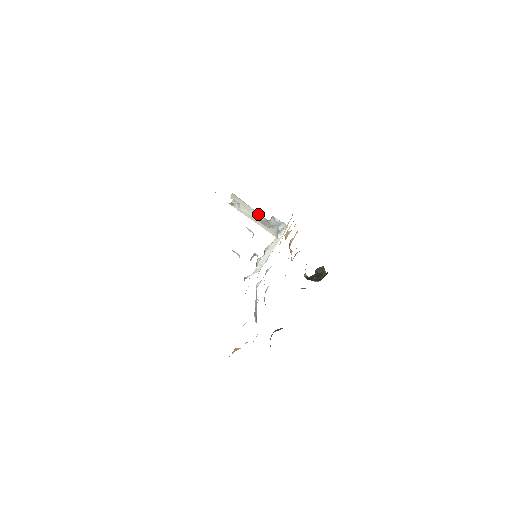
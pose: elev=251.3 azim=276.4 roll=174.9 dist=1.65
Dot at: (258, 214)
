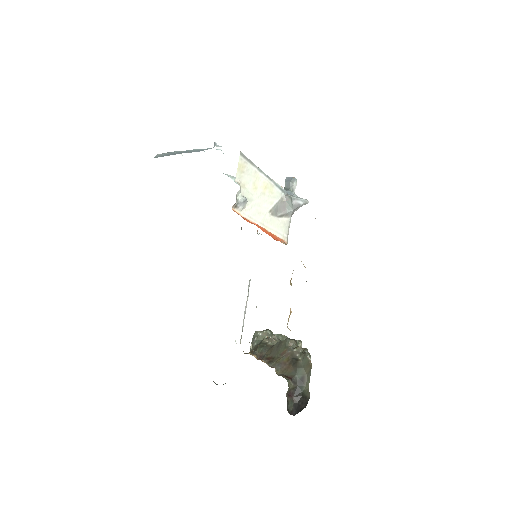
Dot at: (272, 187)
